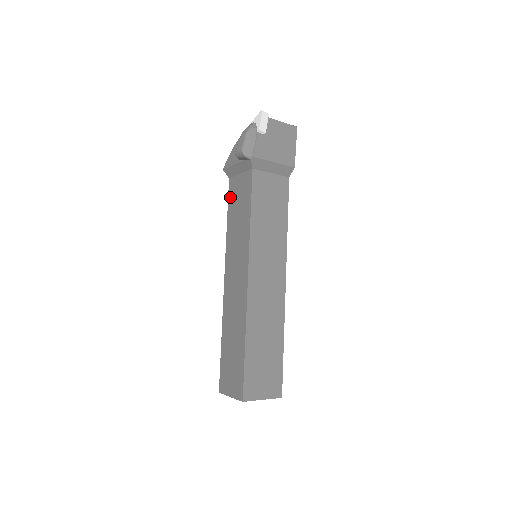
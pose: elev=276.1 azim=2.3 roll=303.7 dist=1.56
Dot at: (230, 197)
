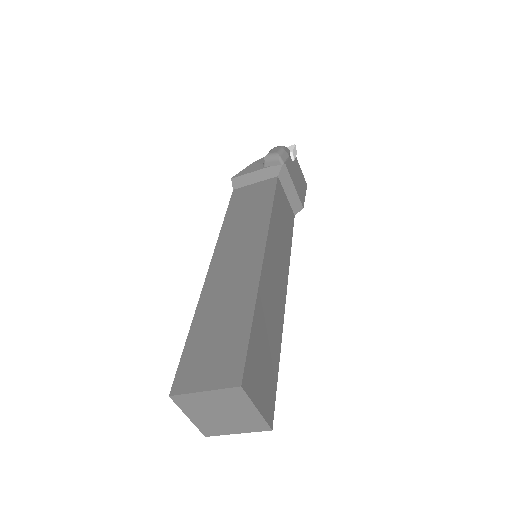
Dot at: (234, 200)
